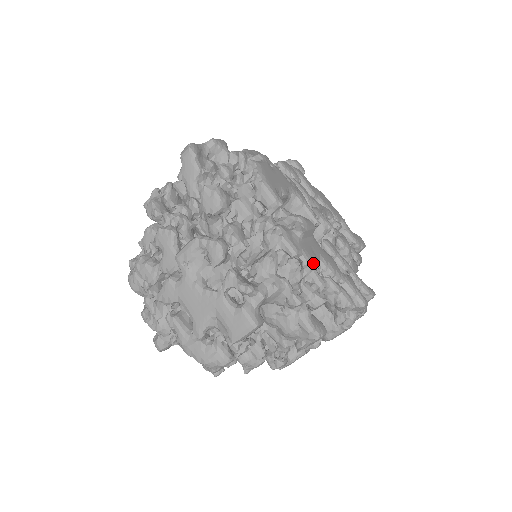
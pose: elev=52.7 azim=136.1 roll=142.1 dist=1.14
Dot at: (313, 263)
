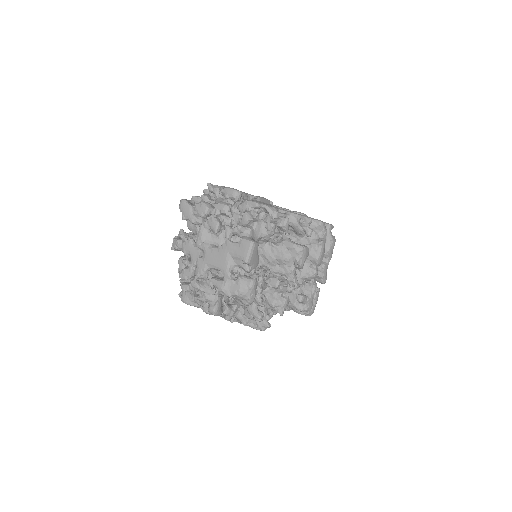
Dot at: (272, 207)
